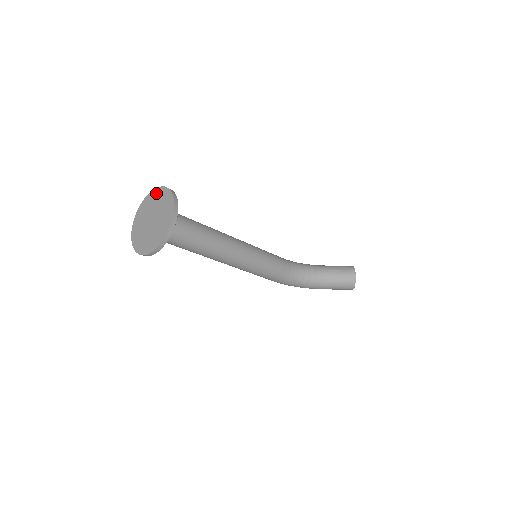
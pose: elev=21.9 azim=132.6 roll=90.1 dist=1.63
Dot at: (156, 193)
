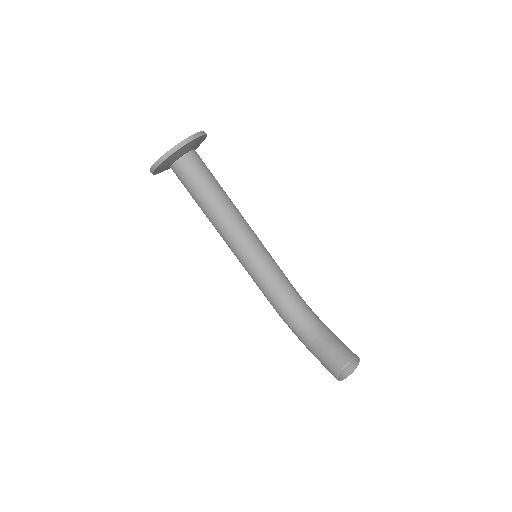
Dot at: occluded
